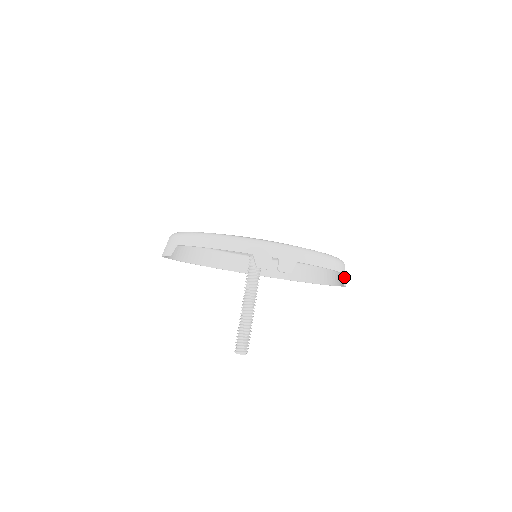
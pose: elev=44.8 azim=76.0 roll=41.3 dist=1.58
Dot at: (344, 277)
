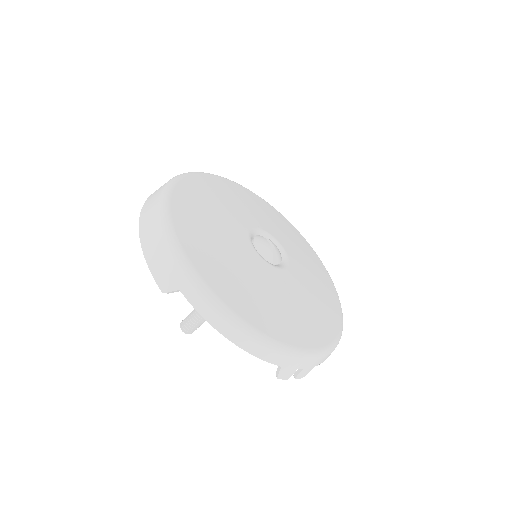
Dot at: occluded
